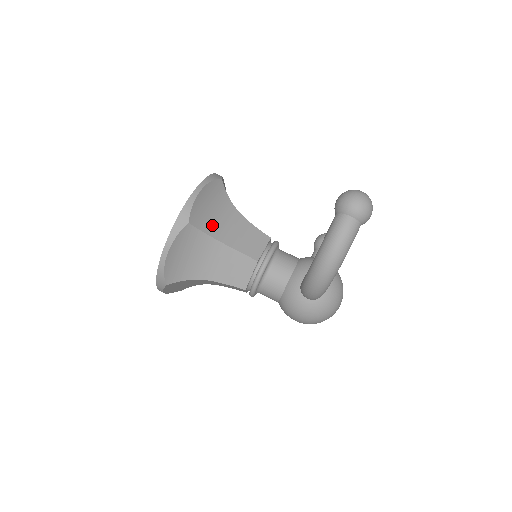
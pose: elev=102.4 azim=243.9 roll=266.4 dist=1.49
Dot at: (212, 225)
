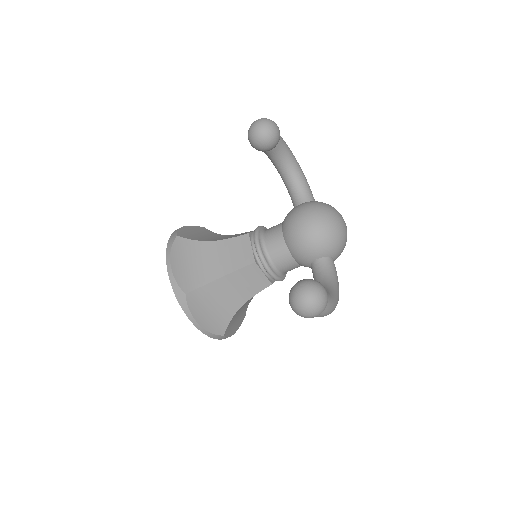
Dot at: (226, 310)
